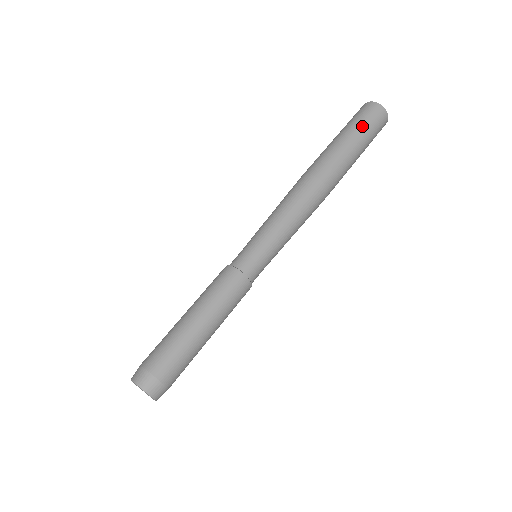
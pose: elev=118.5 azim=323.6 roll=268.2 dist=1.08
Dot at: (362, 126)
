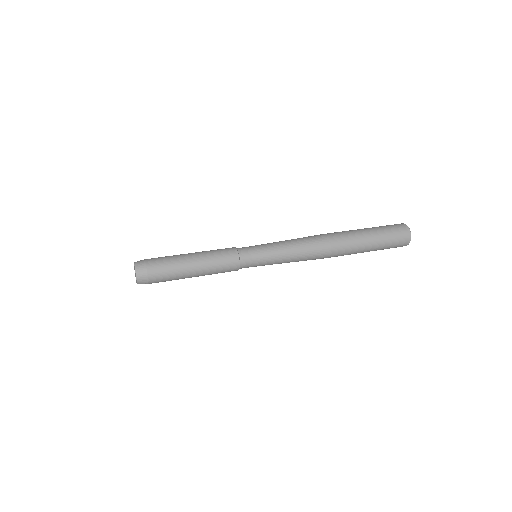
Dot at: occluded
